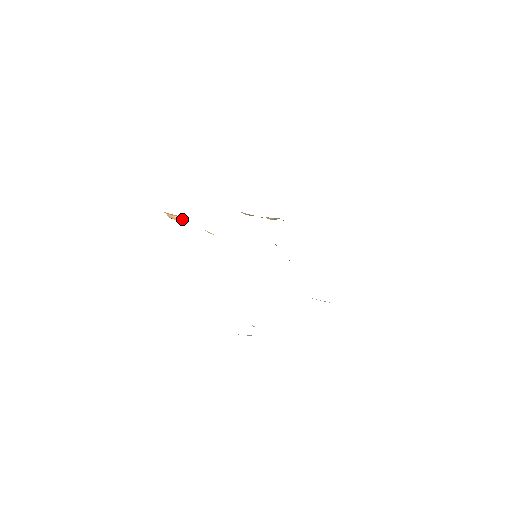
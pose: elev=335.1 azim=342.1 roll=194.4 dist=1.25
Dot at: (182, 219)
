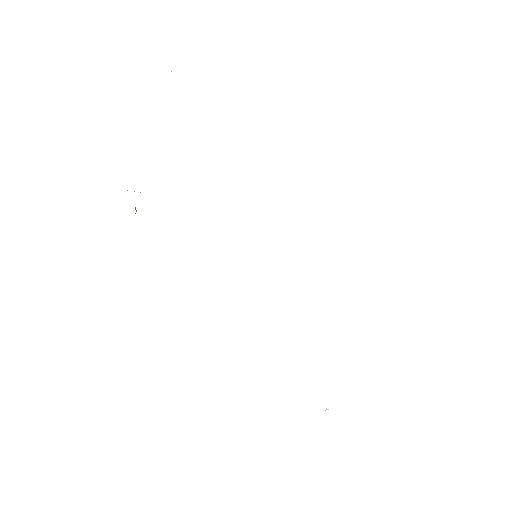
Dot at: occluded
